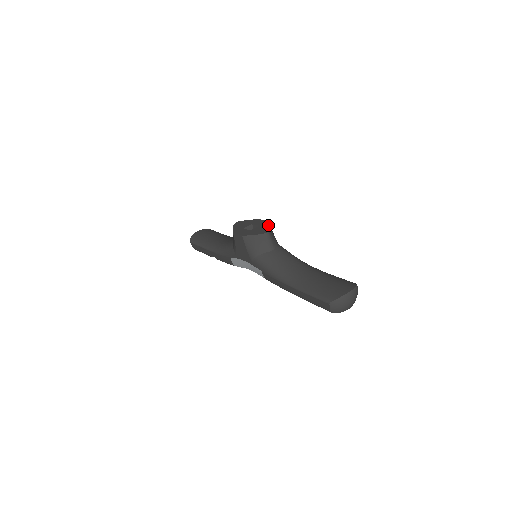
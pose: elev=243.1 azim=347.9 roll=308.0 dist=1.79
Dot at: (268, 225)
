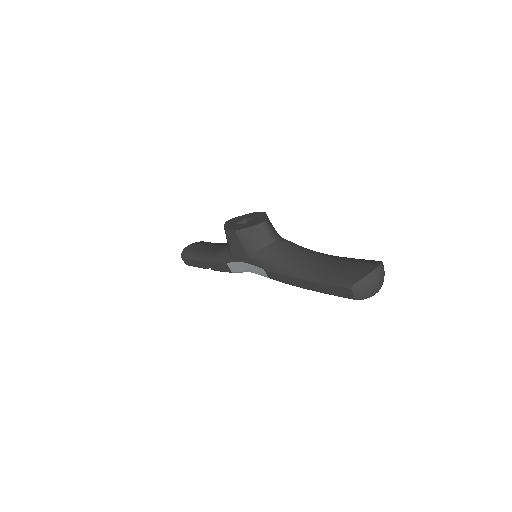
Dot at: (264, 215)
